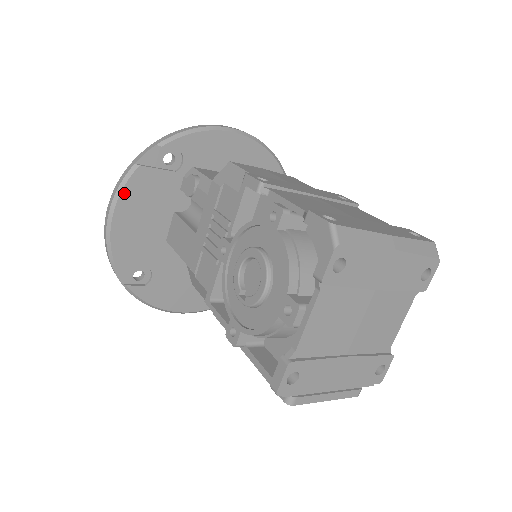
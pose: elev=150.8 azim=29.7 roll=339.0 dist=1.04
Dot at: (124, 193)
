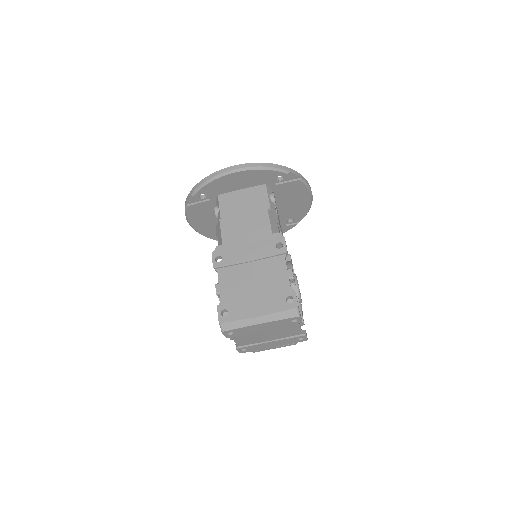
Dot at: (189, 216)
